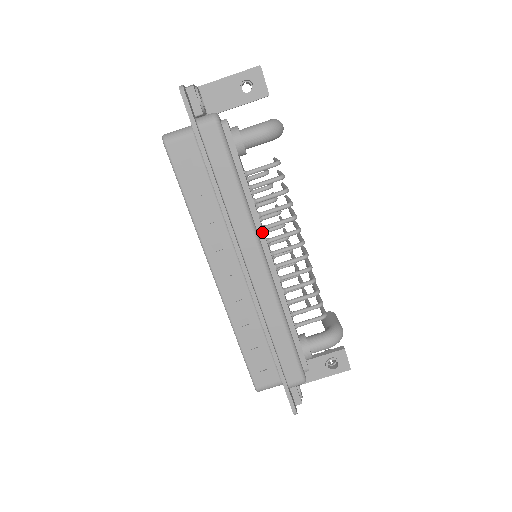
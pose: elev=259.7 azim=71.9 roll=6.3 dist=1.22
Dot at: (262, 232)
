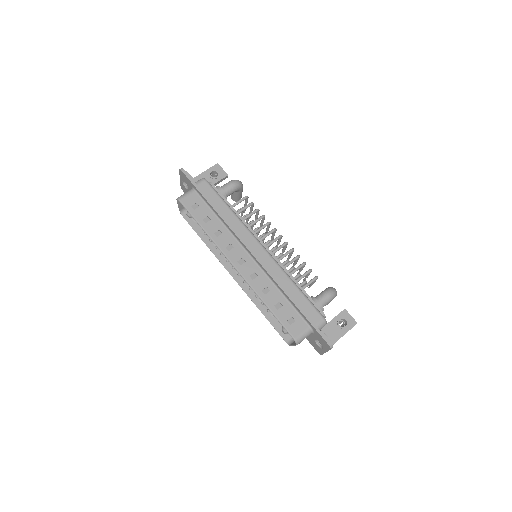
Dot at: (253, 232)
